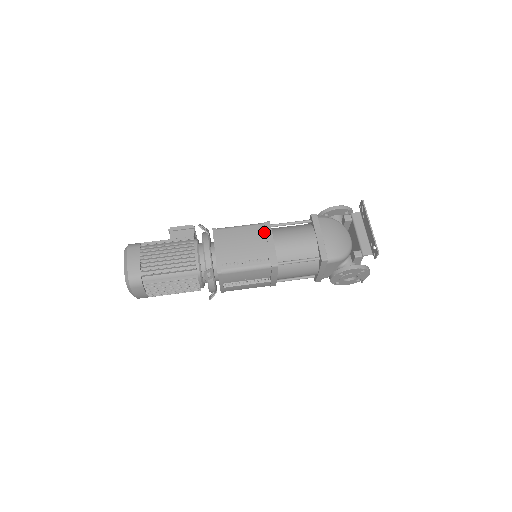
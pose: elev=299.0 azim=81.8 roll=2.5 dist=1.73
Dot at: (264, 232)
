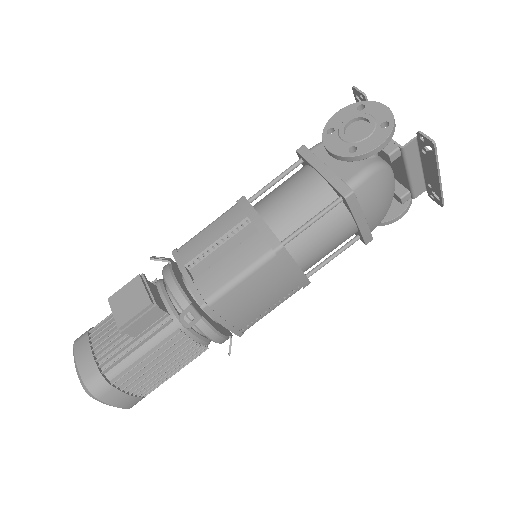
Dot at: (282, 267)
